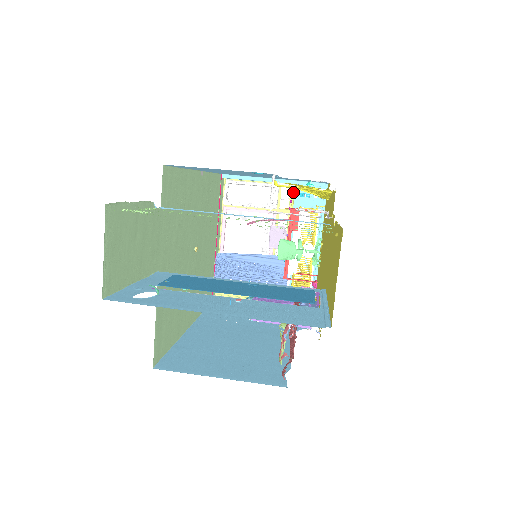
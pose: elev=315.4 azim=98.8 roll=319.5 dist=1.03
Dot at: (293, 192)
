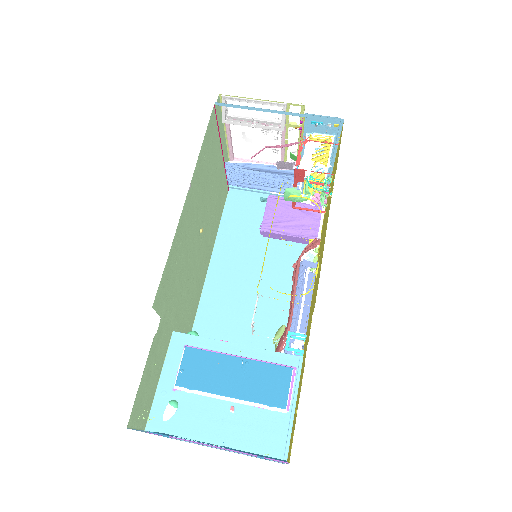
Dot at: occluded
